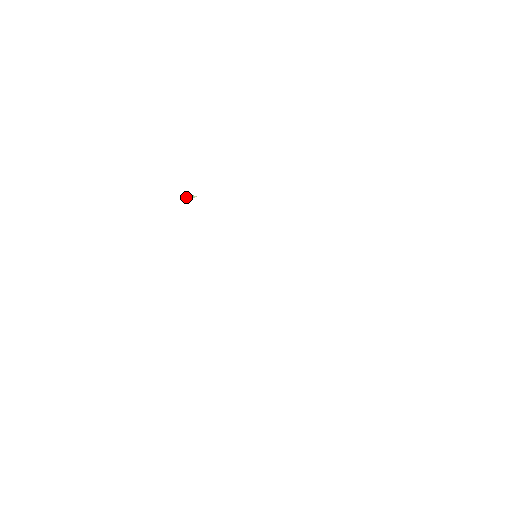
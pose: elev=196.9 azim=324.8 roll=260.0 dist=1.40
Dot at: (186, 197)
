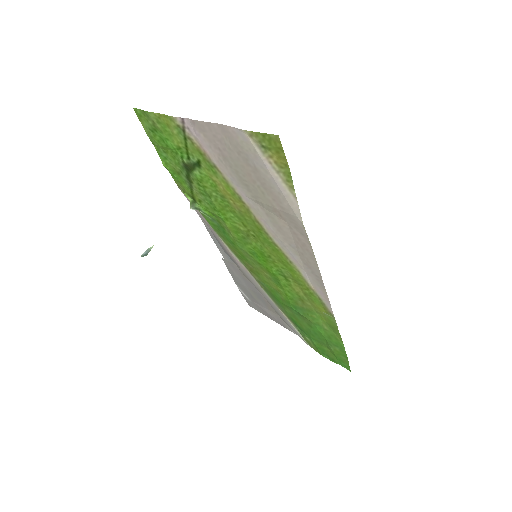
Dot at: (141, 255)
